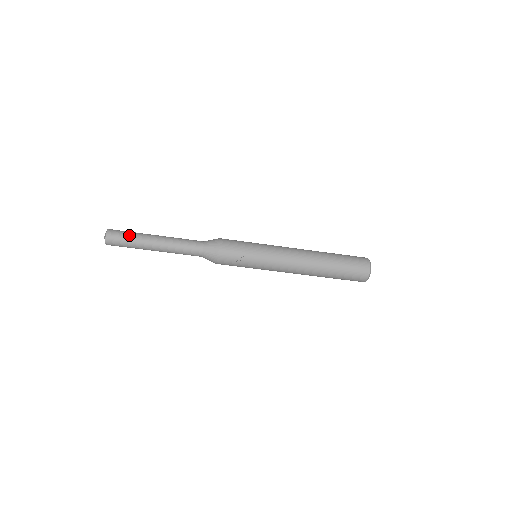
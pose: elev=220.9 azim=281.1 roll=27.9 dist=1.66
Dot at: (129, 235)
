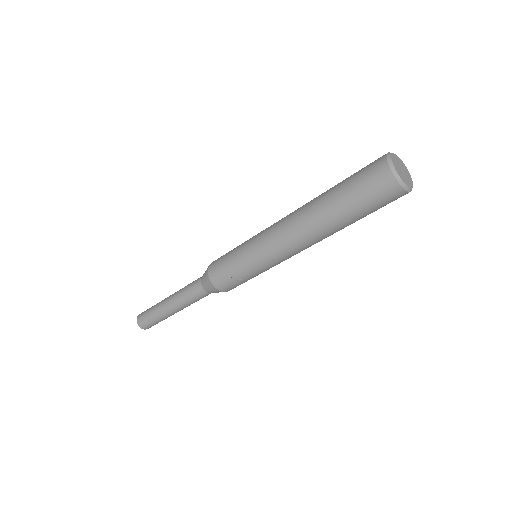
Dot at: (150, 315)
